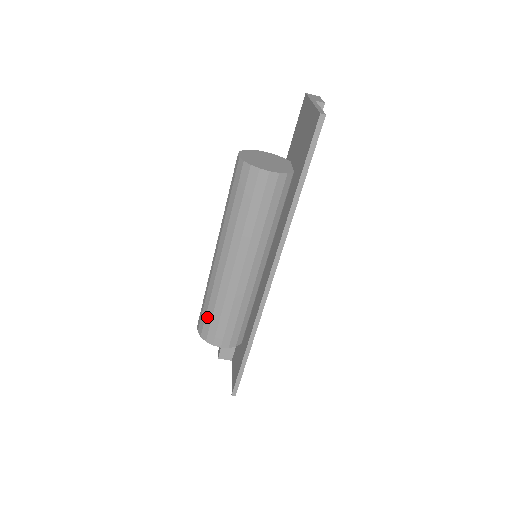
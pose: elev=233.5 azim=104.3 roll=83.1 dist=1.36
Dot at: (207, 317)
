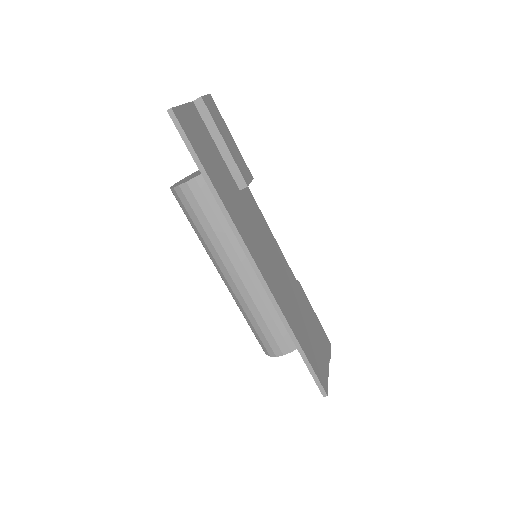
Dot at: (254, 334)
